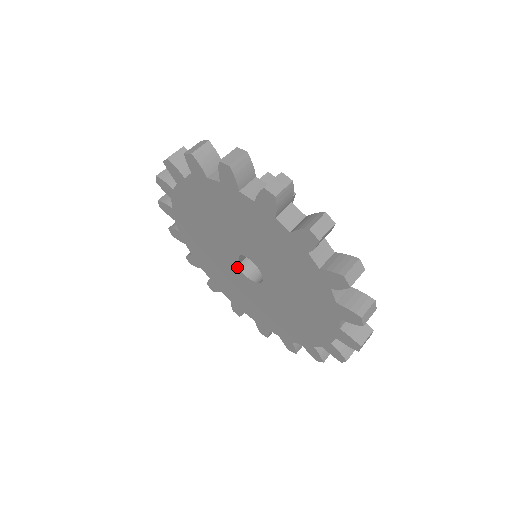
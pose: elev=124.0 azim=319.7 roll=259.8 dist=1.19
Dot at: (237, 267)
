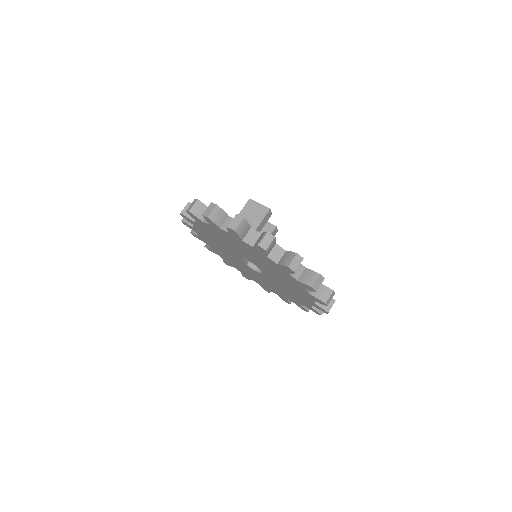
Dot at: (247, 265)
